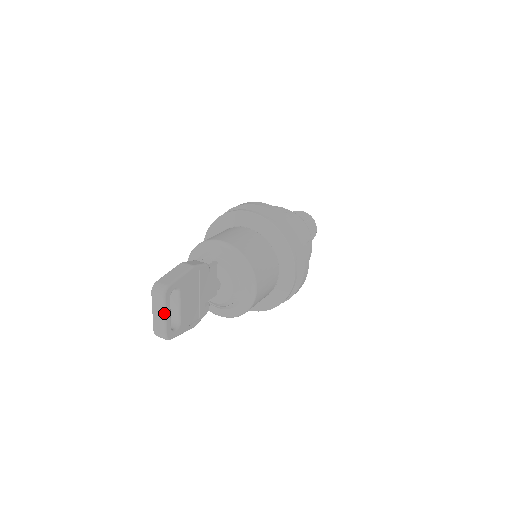
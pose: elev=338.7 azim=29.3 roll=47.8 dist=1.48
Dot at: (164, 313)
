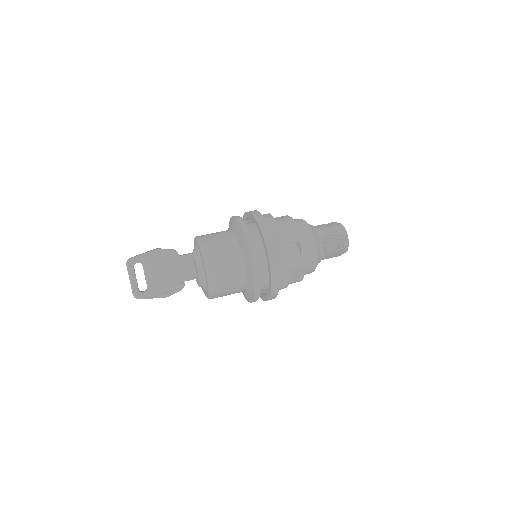
Dot at: (129, 278)
